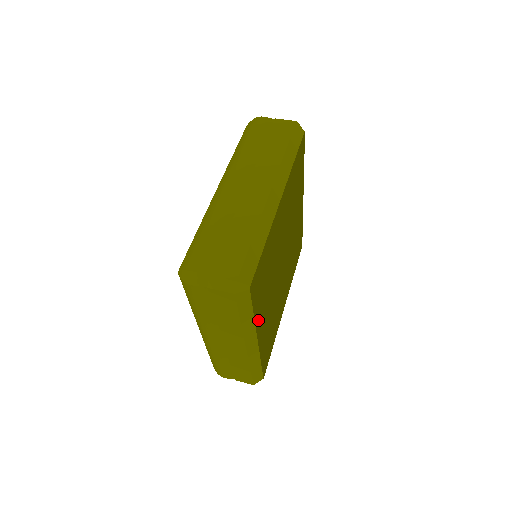
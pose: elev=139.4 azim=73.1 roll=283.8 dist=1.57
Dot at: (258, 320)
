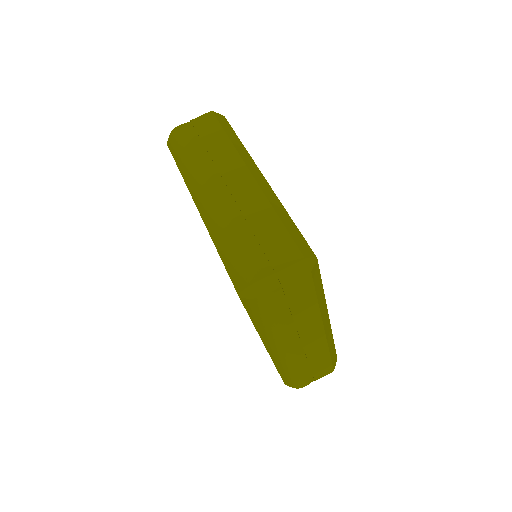
Dot at: occluded
